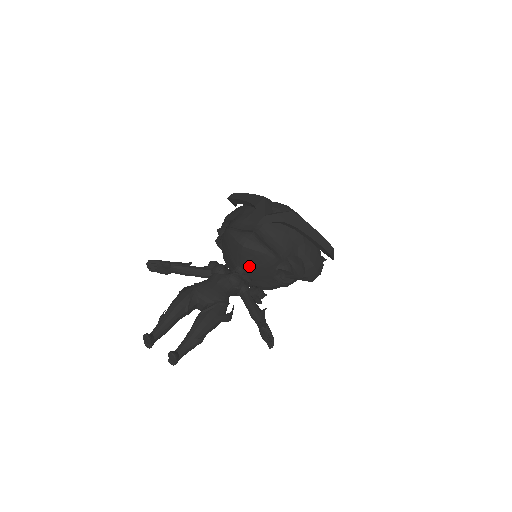
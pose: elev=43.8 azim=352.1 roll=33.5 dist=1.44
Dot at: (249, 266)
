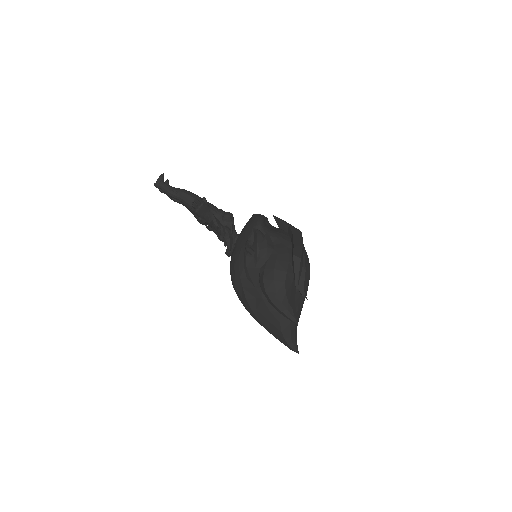
Dot at: (244, 229)
